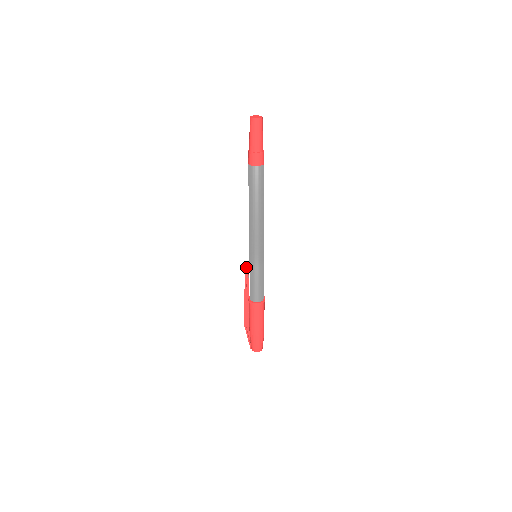
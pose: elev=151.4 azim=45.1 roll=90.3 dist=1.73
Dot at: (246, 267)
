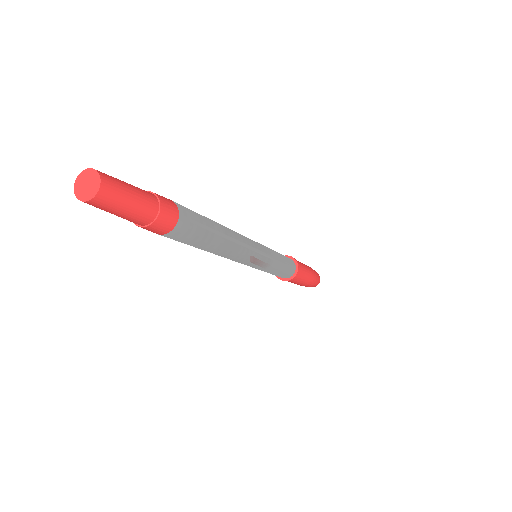
Dot at: occluded
